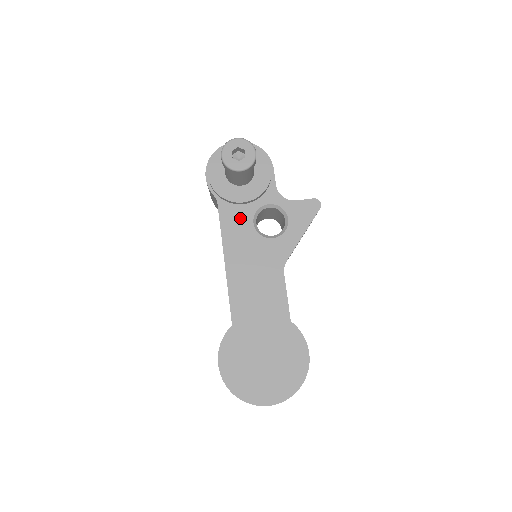
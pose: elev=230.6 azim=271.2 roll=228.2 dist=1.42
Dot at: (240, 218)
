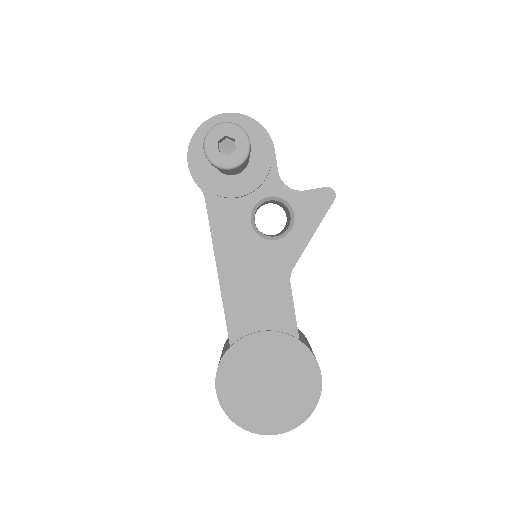
Dot at: (234, 216)
